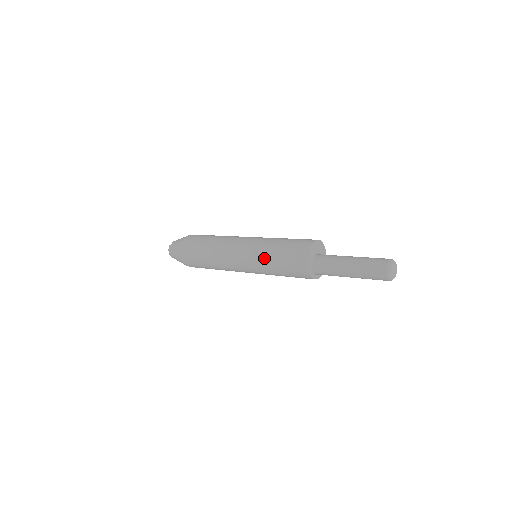
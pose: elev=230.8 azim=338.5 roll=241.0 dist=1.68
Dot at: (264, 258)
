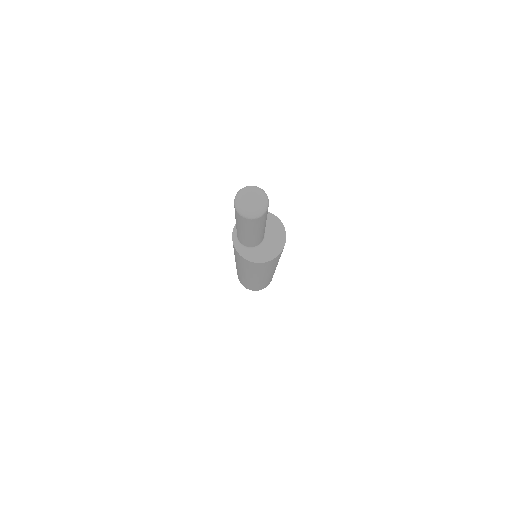
Dot at: occluded
